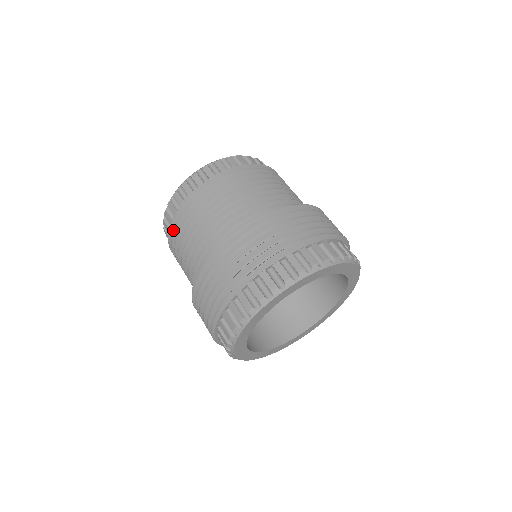
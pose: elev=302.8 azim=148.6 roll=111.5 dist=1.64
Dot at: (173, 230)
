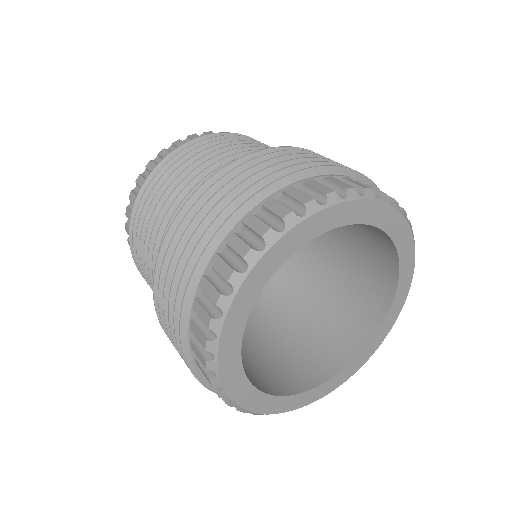
Dot at: occluded
